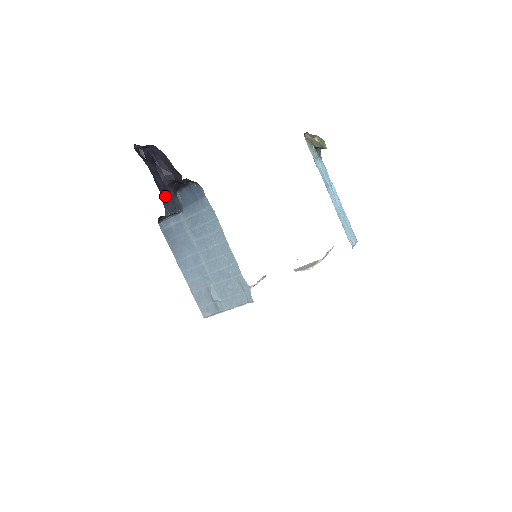
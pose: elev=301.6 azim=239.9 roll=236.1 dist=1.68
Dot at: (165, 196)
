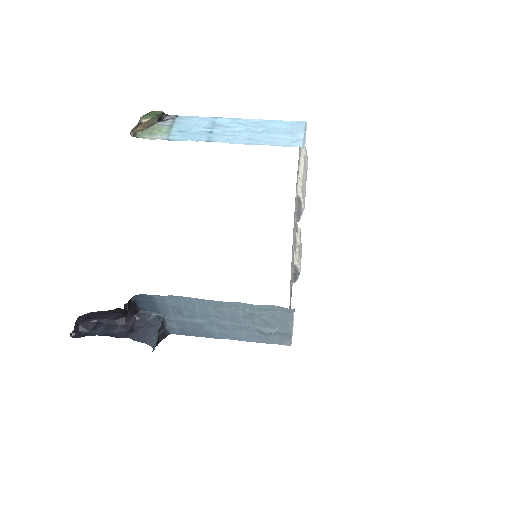
Dot at: (135, 332)
